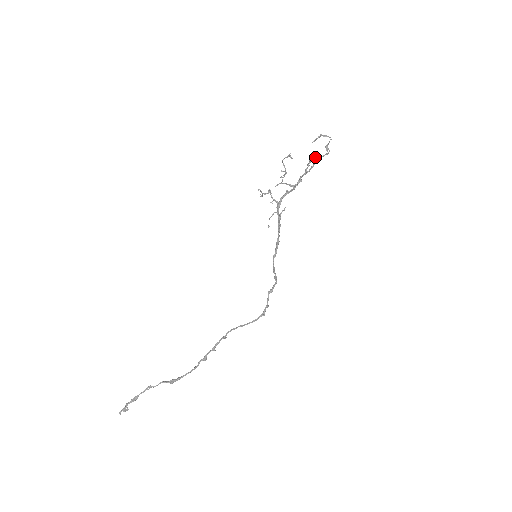
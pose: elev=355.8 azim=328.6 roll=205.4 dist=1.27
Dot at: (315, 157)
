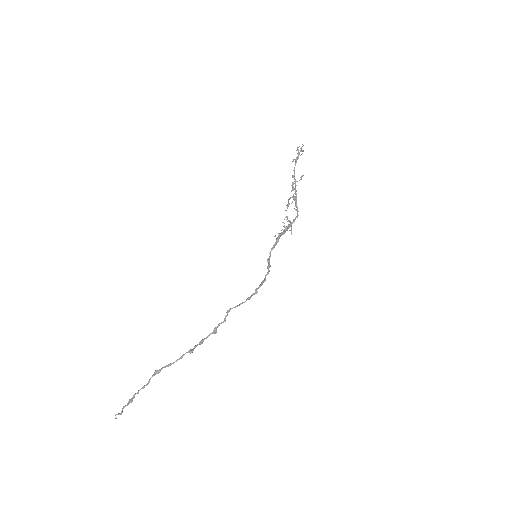
Dot at: (292, 161)
